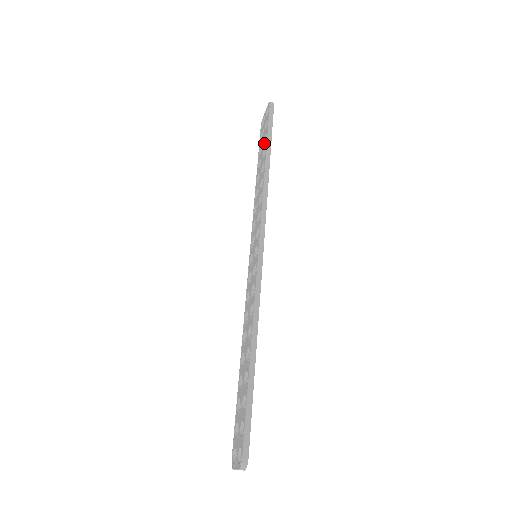
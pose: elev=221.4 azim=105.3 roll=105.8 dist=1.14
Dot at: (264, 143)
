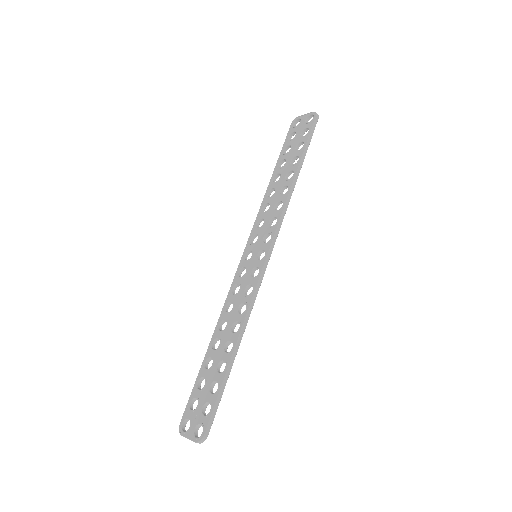
Dot at: (297, 150)
